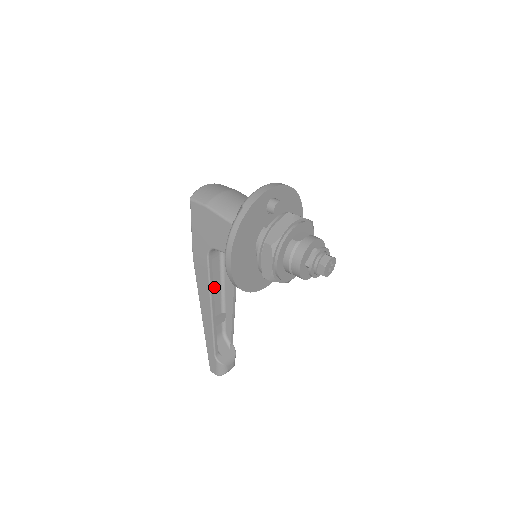
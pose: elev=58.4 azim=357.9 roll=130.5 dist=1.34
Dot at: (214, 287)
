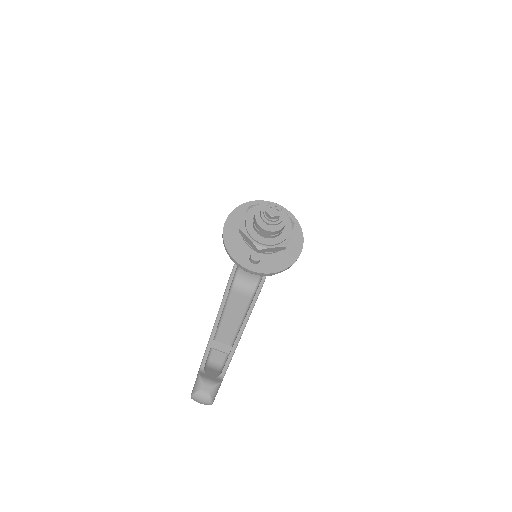
Dot at: (234, 318)
